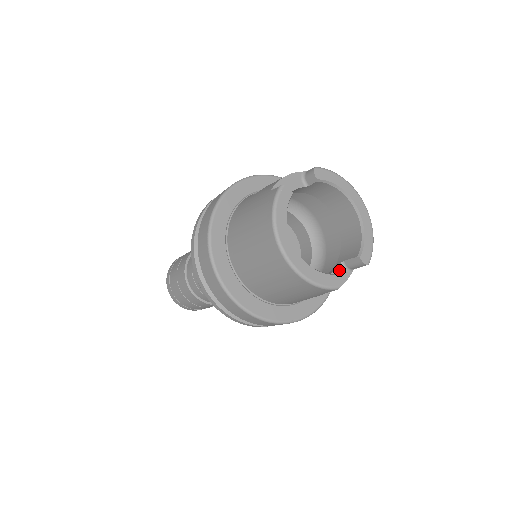
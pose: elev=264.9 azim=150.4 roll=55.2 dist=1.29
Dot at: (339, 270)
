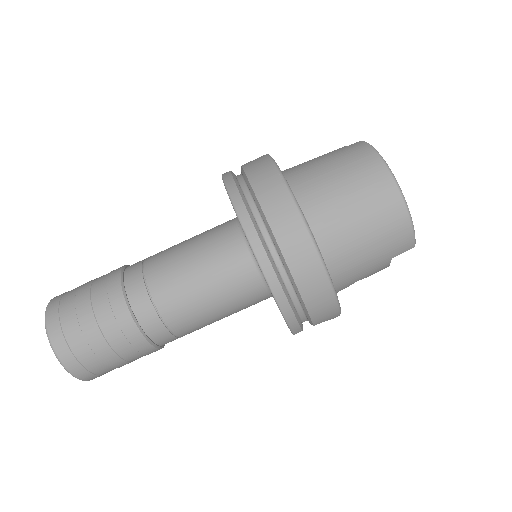
Dot at: occluded
